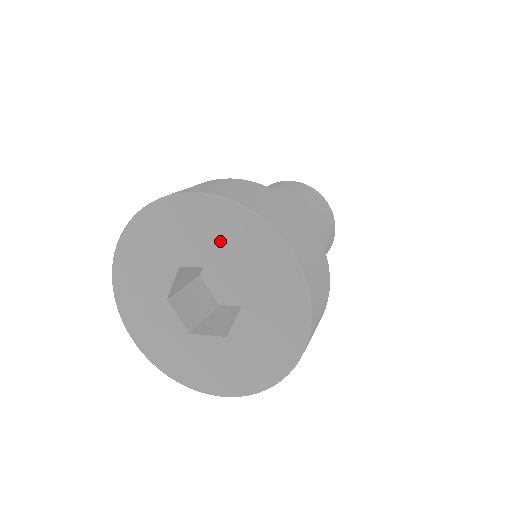
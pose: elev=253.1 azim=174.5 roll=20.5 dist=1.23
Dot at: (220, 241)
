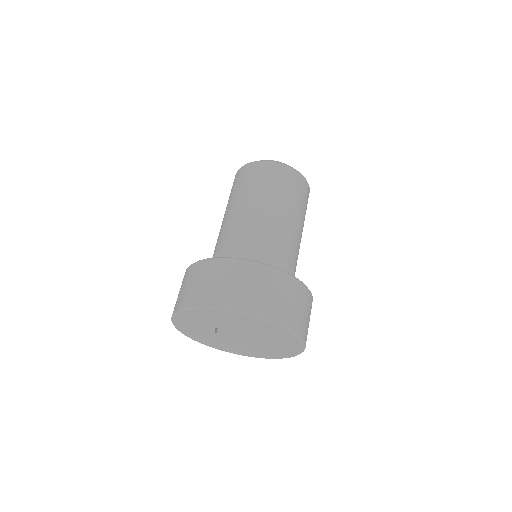
Dot at: (273, 336)
